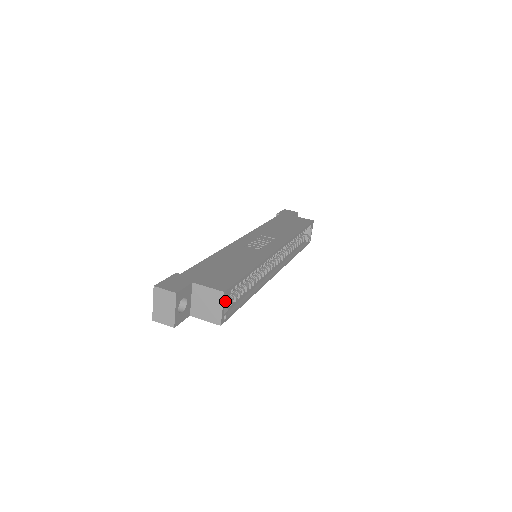
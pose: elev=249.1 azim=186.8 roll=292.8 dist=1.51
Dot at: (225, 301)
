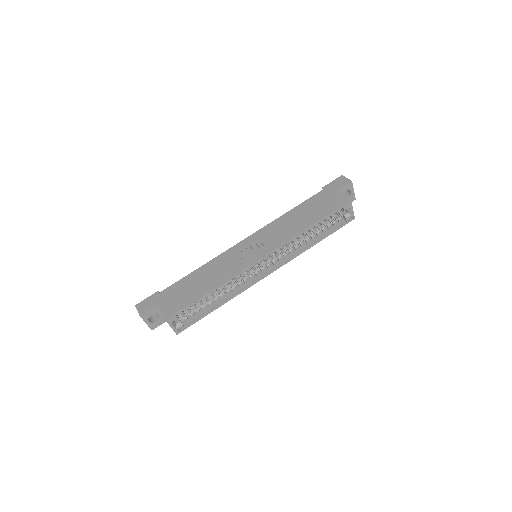
Dot at: (184, 316)
